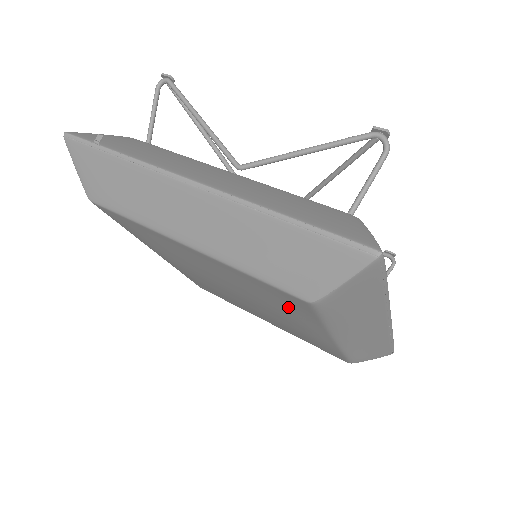
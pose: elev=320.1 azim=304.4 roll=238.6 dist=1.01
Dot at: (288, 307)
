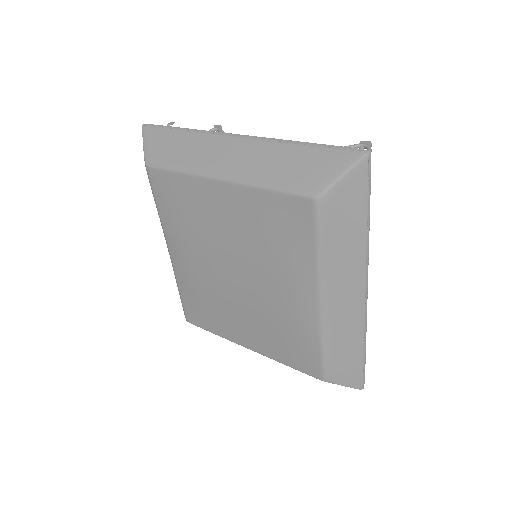
Dot at: (290, 236)
